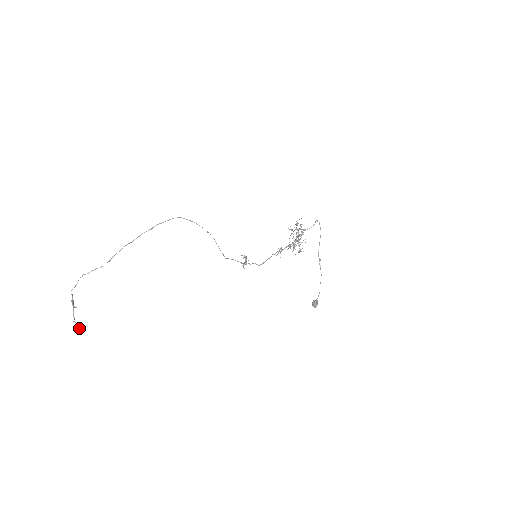
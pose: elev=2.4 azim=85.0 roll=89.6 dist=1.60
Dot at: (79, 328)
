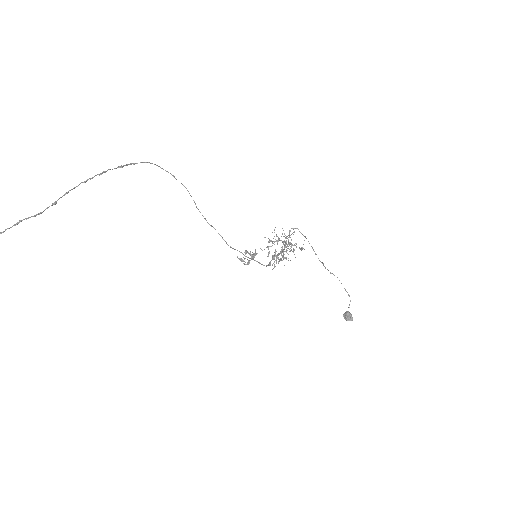
Dot at: out of frame
